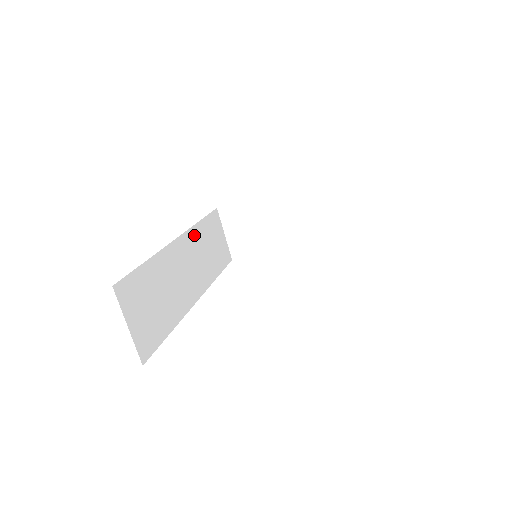
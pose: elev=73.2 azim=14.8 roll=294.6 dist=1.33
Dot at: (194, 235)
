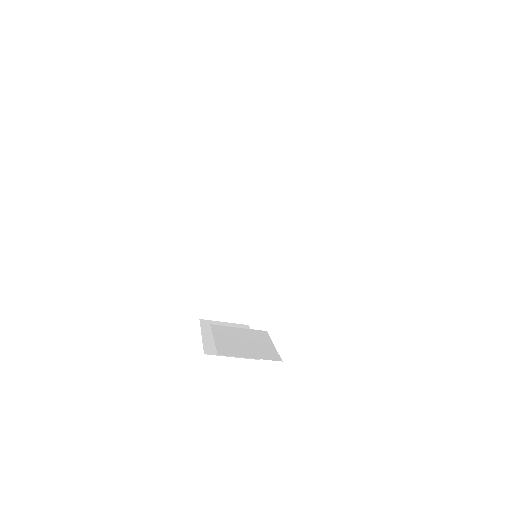
Dot at: (232, 209)
